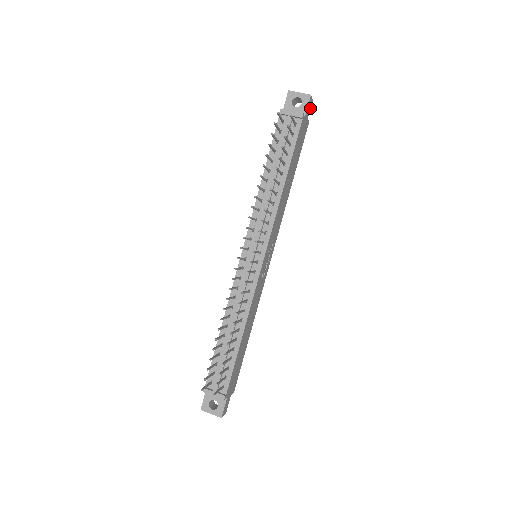
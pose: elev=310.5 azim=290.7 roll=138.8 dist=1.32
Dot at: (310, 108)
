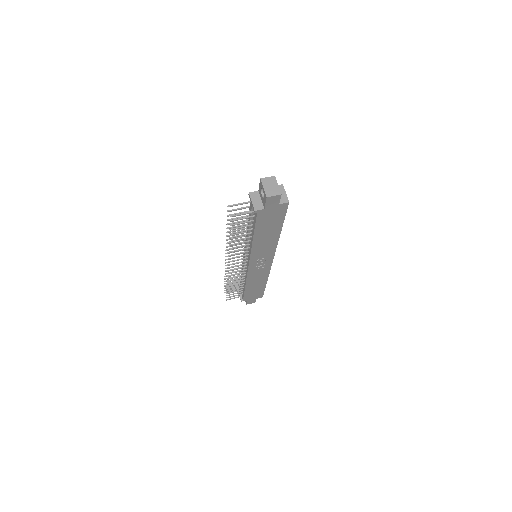
Dot at: (279, 198)
